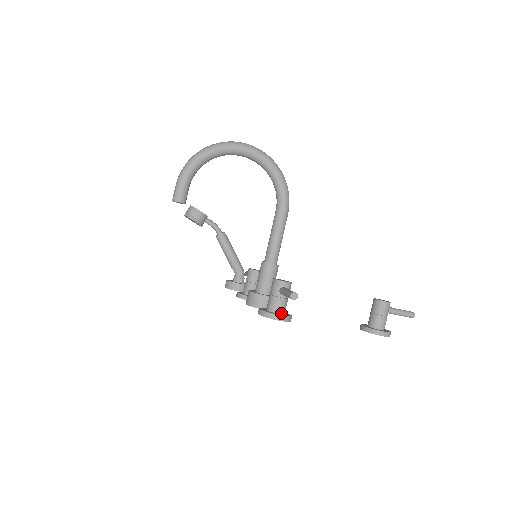
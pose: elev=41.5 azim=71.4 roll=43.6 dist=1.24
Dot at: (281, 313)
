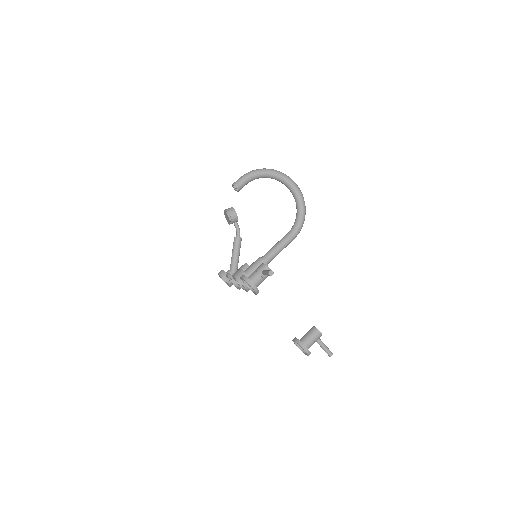
Dot at: (255, 285)
